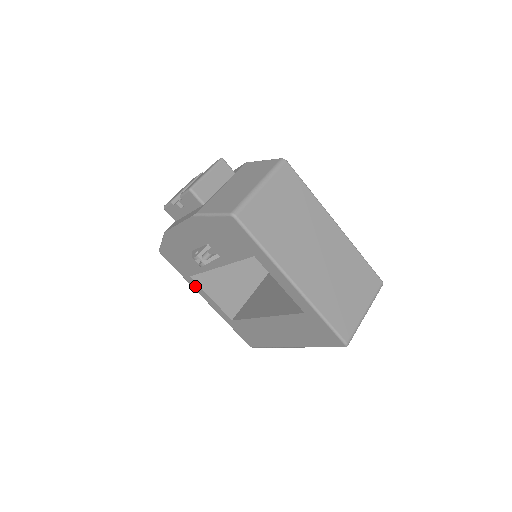
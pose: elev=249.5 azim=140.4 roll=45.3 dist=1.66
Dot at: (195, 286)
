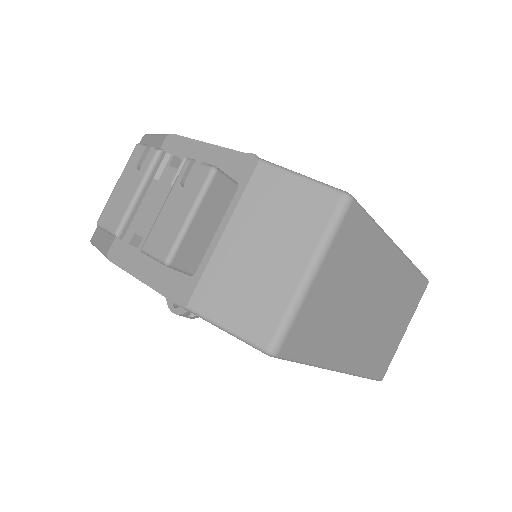
Dot at: occluded
